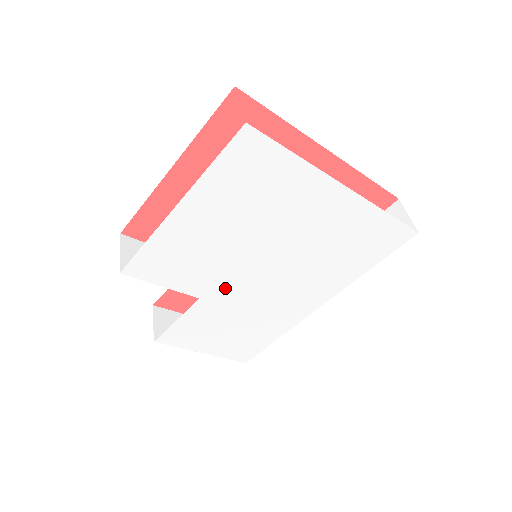
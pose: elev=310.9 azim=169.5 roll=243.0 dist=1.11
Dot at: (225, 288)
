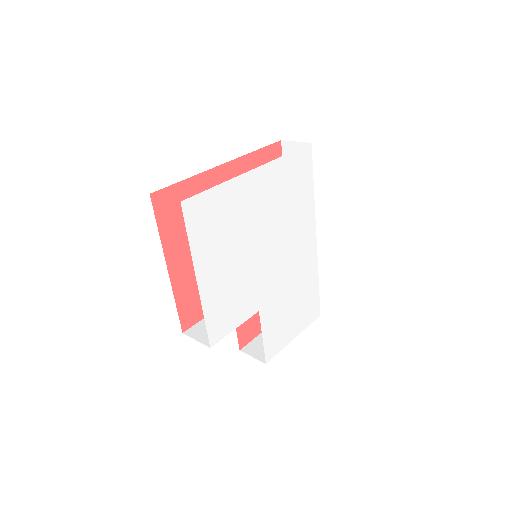
Dot at: (263, 290)
